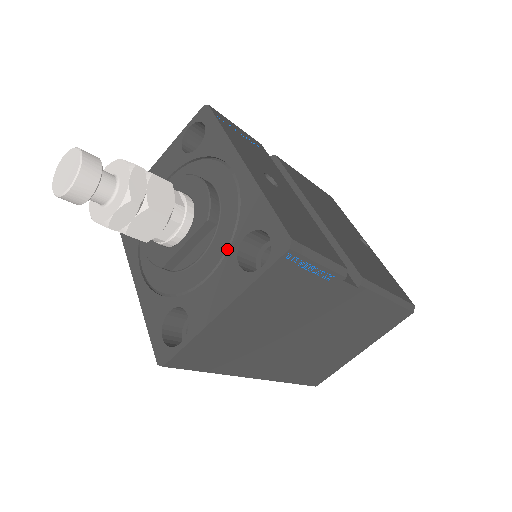
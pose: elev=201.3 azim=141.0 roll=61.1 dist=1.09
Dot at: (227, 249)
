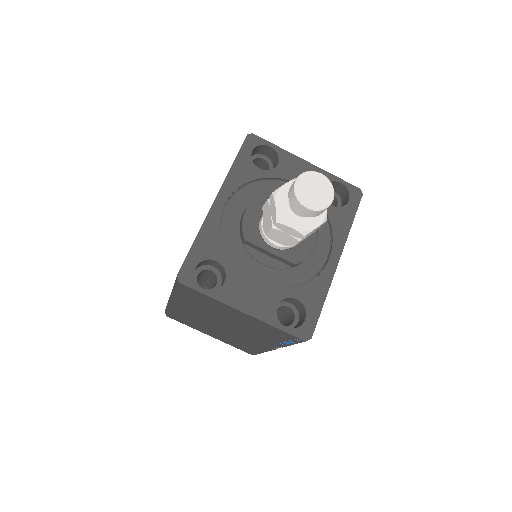
Dot at: (282, 288)
